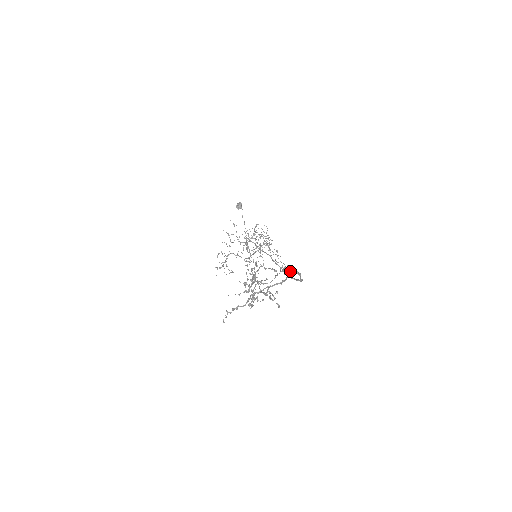
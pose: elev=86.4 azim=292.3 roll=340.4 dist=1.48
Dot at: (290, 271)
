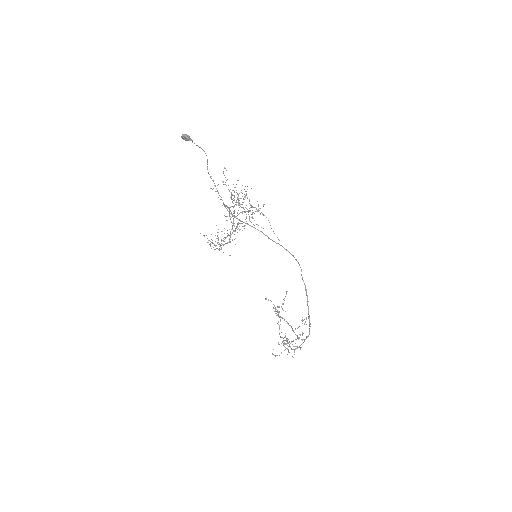
Dot at: (310, 324)
